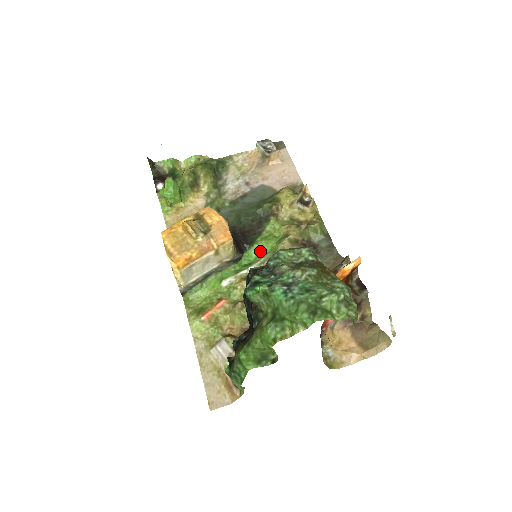
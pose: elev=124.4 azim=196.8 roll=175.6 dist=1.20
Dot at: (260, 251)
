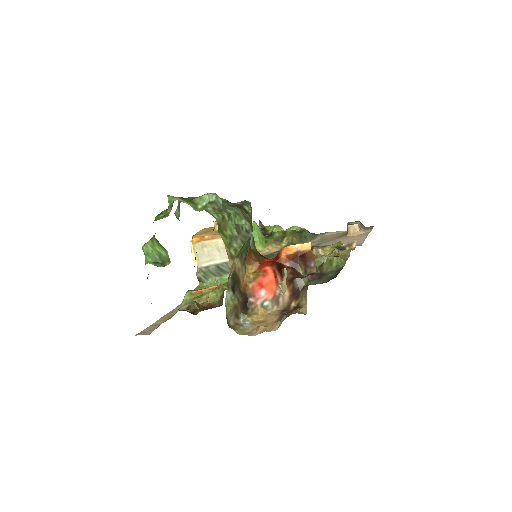
Dot at: occluded
